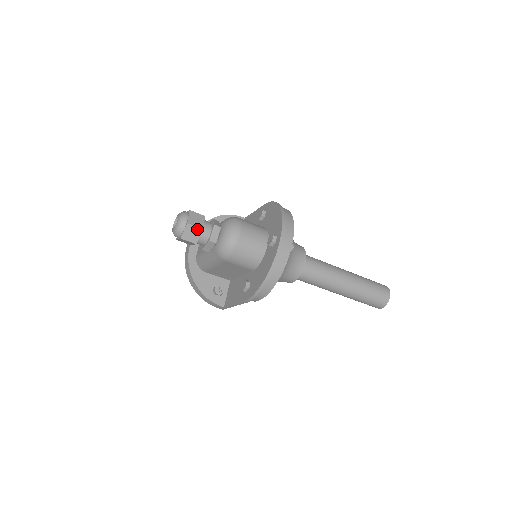
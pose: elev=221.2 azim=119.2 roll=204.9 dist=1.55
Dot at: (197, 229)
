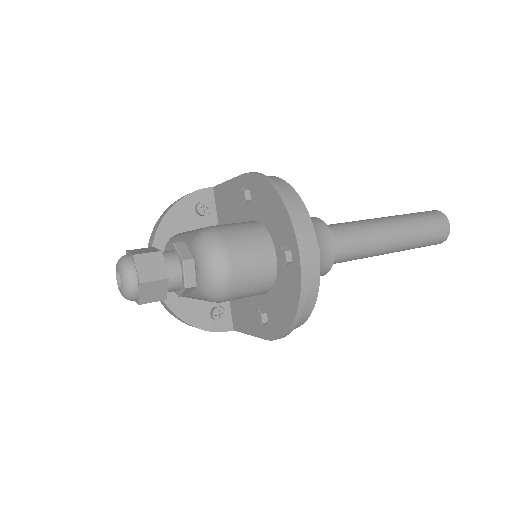
Dot at: (159, 283)
